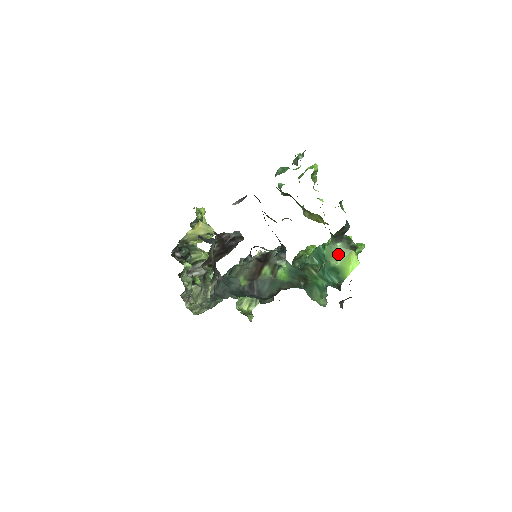
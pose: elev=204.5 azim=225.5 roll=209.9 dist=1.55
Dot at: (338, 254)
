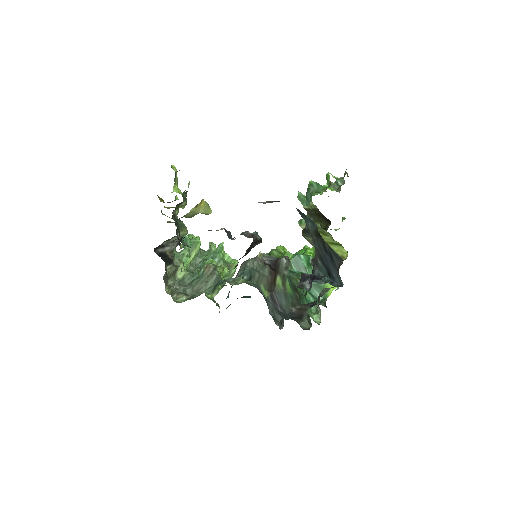
Dot at: occluded
